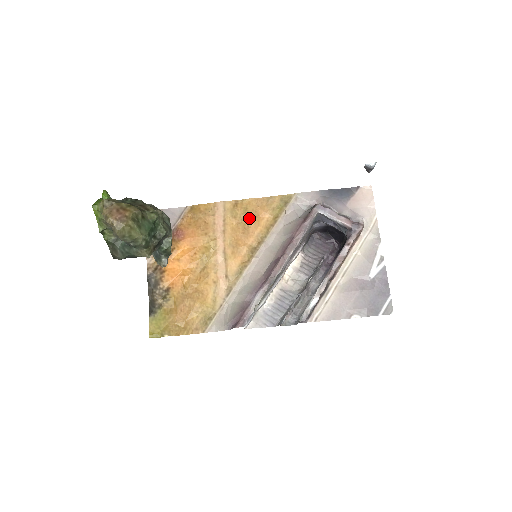
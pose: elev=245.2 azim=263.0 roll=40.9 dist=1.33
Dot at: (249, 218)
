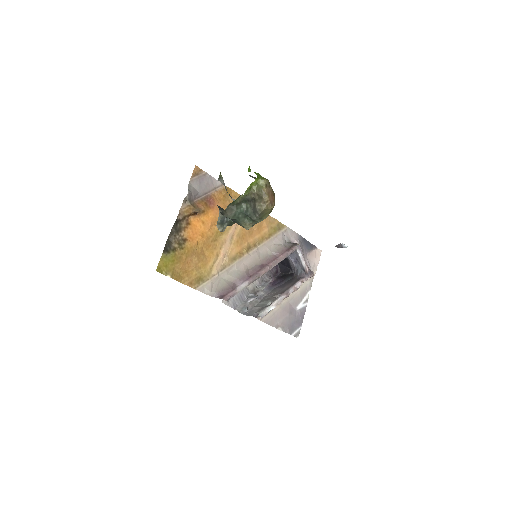
Dot at: (257, 223)
